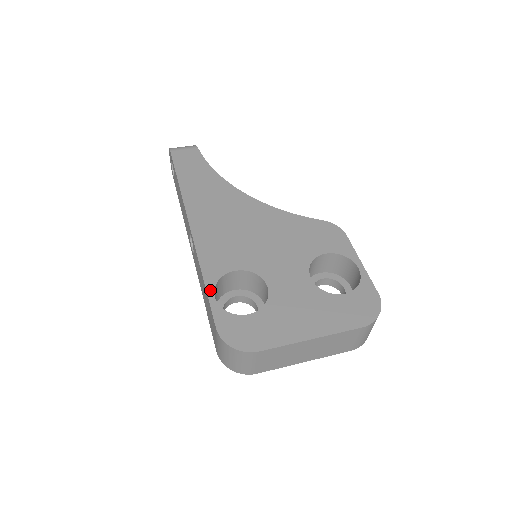
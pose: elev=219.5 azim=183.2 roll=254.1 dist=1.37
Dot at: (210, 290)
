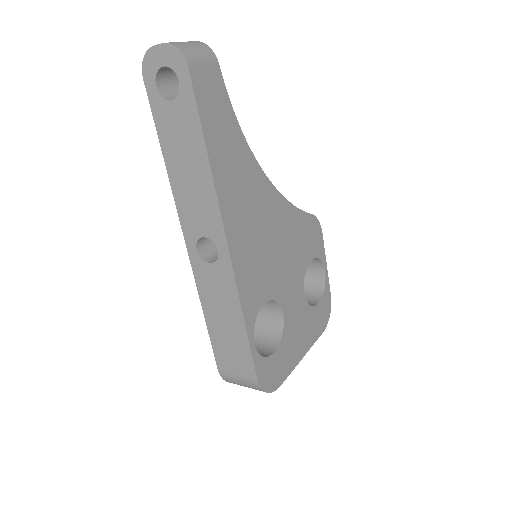
Dot at: (251, 337)
